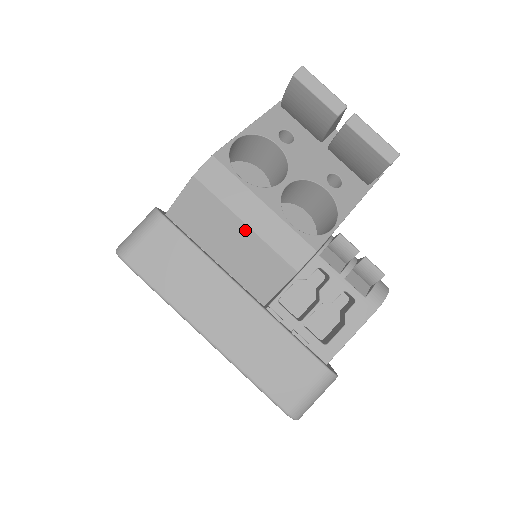
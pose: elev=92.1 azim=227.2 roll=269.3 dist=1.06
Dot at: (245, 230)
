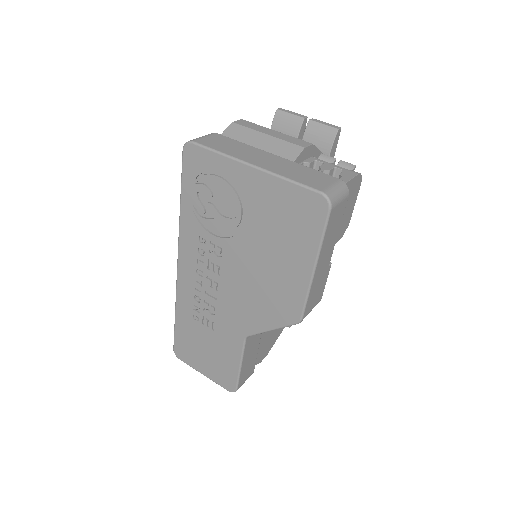
Dot at: (267, 137)
